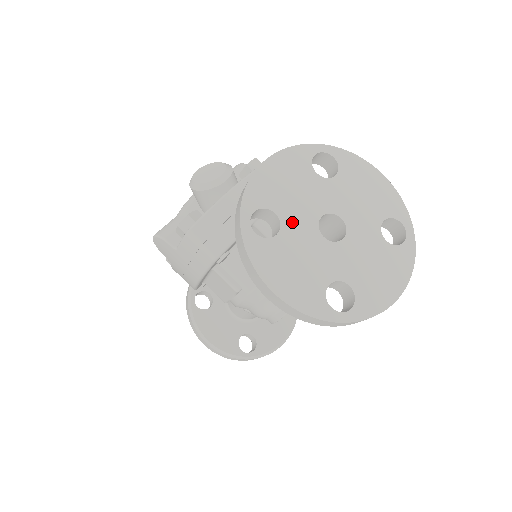
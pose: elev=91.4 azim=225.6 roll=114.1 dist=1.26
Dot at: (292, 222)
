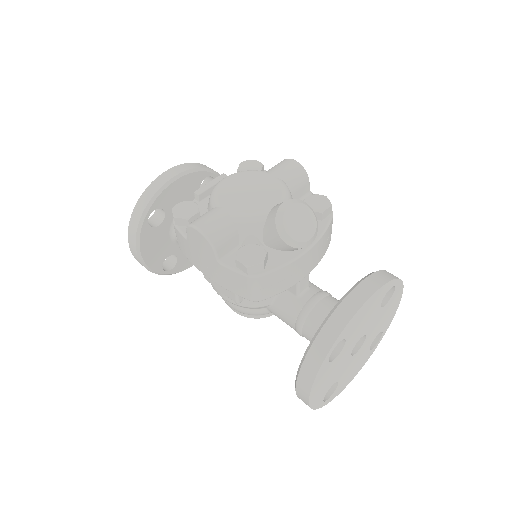
Dot at: (348, 346)
